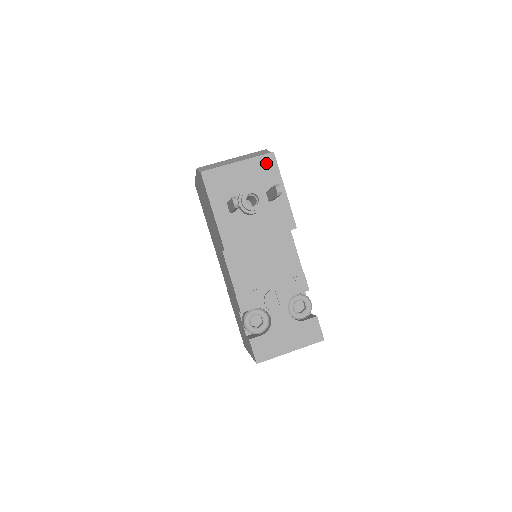
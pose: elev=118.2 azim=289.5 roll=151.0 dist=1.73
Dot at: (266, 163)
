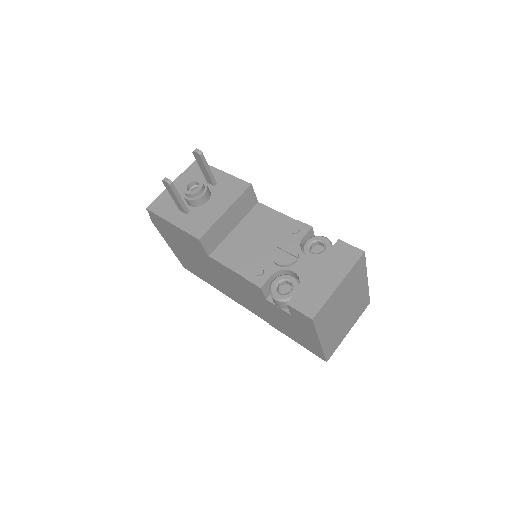
Dot at: (195, 169)
